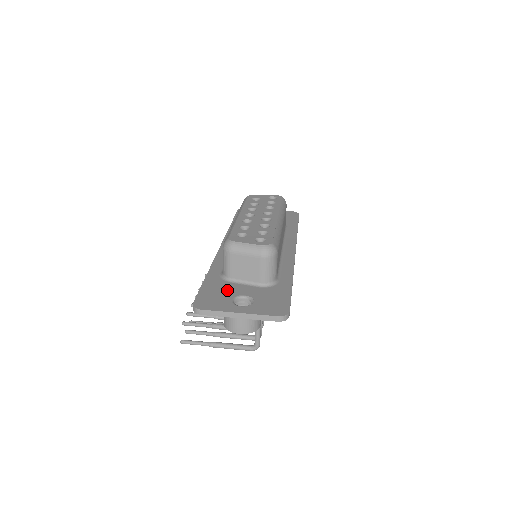
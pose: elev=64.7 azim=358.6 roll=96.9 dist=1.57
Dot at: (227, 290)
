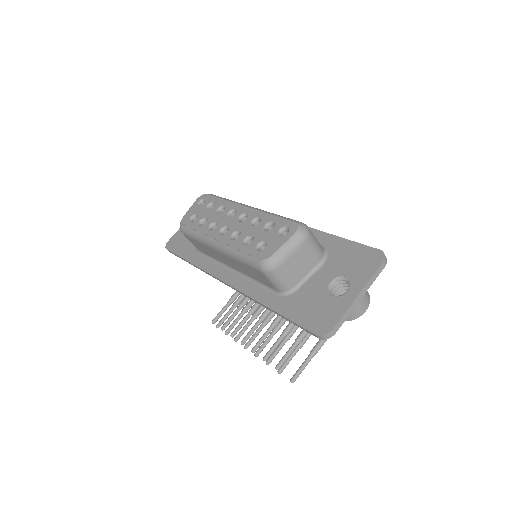
Dot at: (311, 296)
